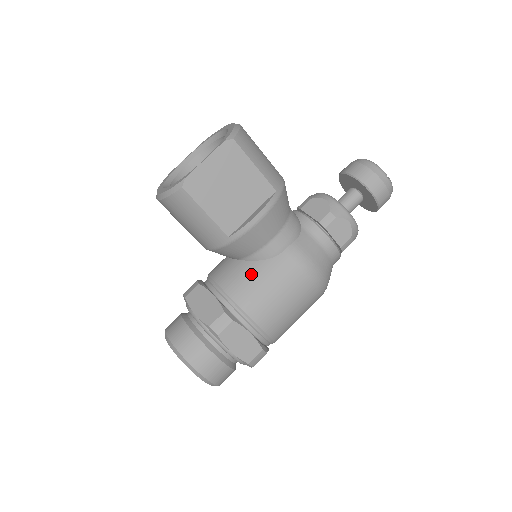
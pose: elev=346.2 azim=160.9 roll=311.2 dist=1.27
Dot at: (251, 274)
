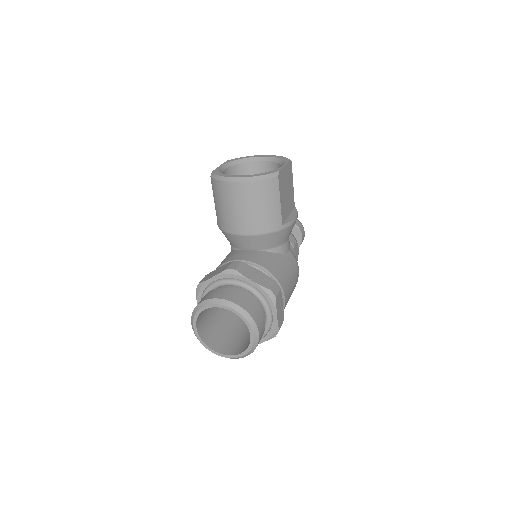
Dot at: (277, 261)
